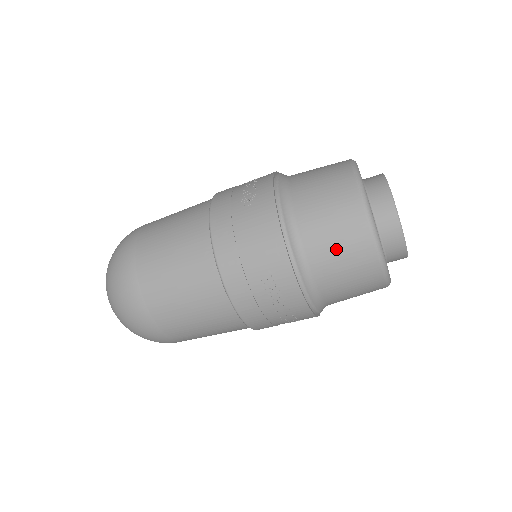
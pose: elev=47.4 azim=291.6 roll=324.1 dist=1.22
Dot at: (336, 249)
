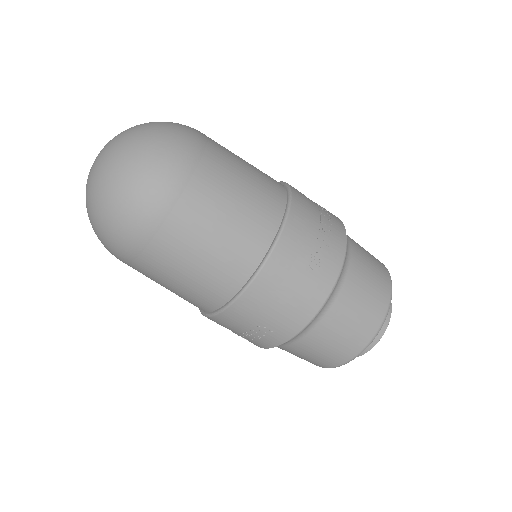
Dot at: (323, 349)
